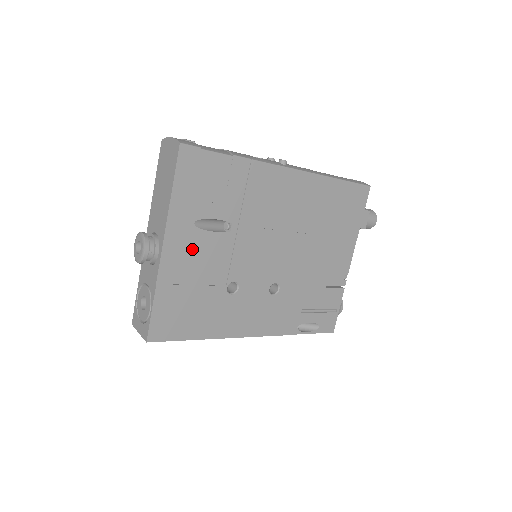
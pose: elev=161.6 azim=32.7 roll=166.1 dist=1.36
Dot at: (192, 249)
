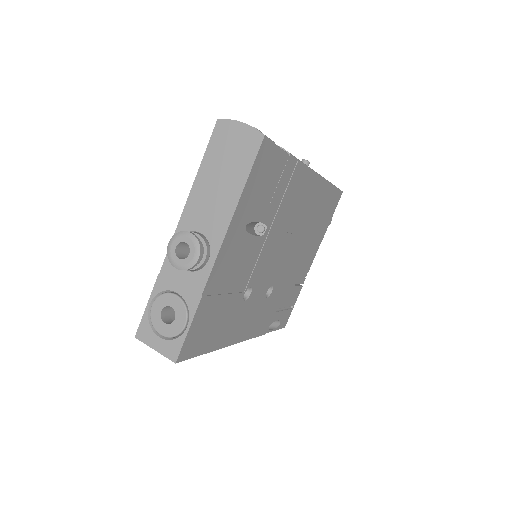
Dot at: (236, 255)
